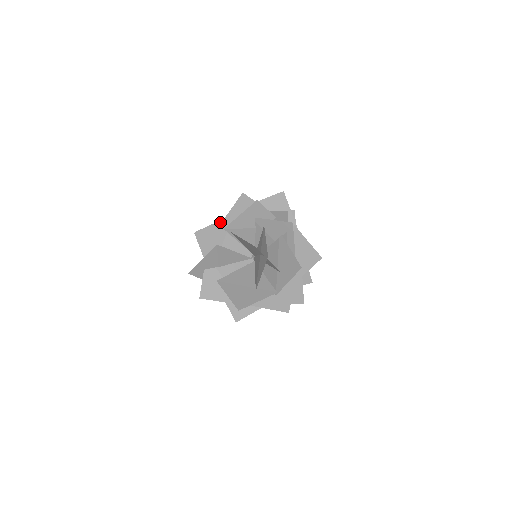
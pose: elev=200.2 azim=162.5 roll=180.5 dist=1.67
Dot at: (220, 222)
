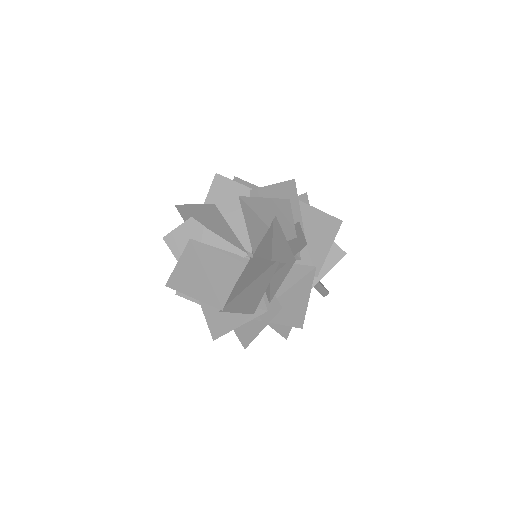
Dot at: occluded
